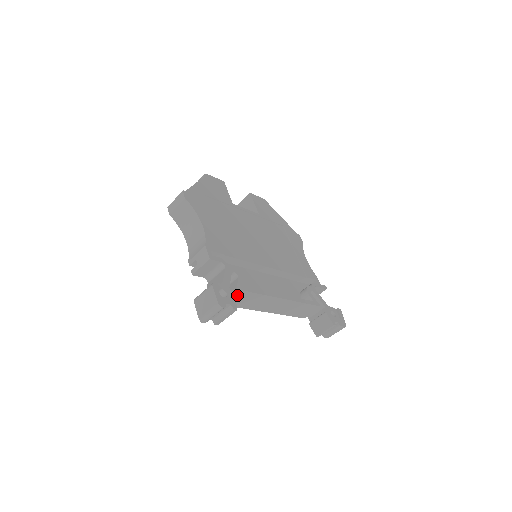
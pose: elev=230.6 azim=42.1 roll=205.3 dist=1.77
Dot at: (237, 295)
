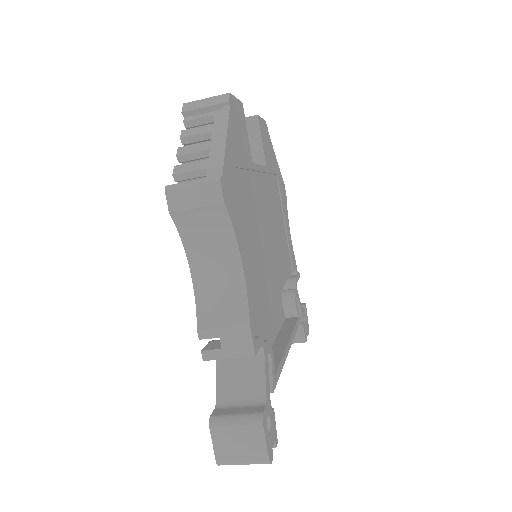
Dot at: occluded
